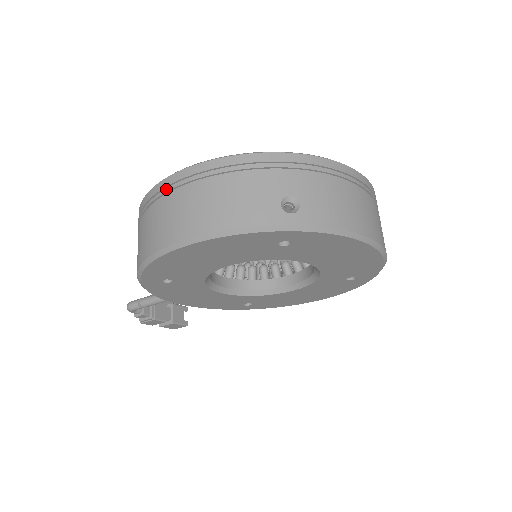
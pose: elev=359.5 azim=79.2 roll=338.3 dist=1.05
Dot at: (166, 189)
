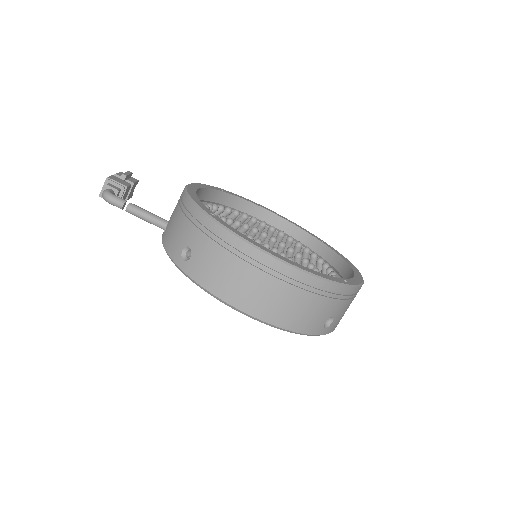
Dot at: (267, 267)
